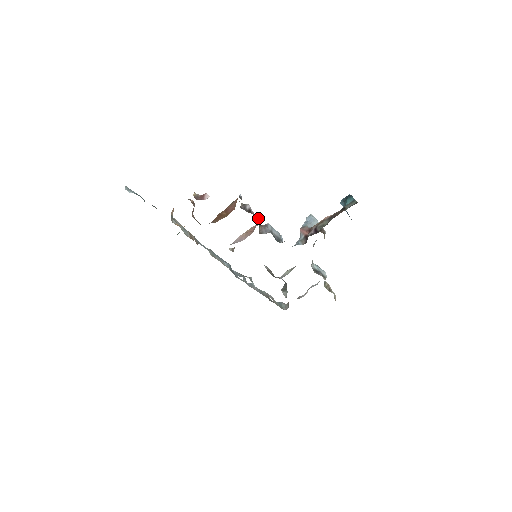
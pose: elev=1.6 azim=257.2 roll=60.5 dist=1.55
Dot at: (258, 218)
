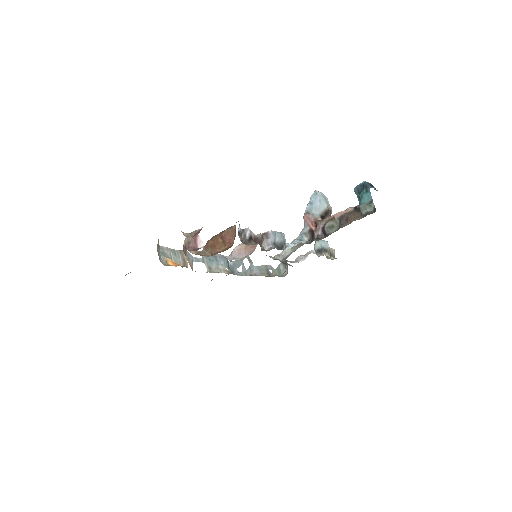
Dot at: (259, 235)
